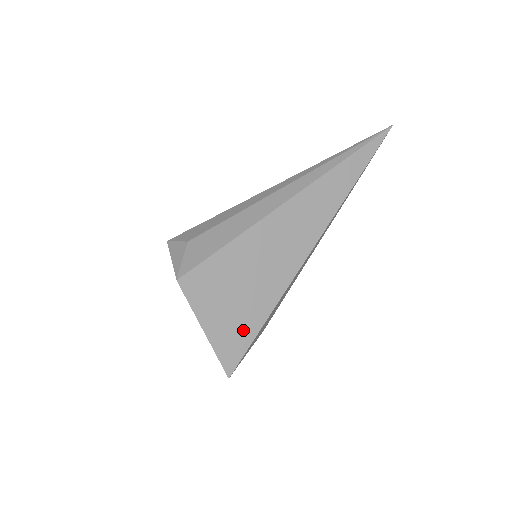
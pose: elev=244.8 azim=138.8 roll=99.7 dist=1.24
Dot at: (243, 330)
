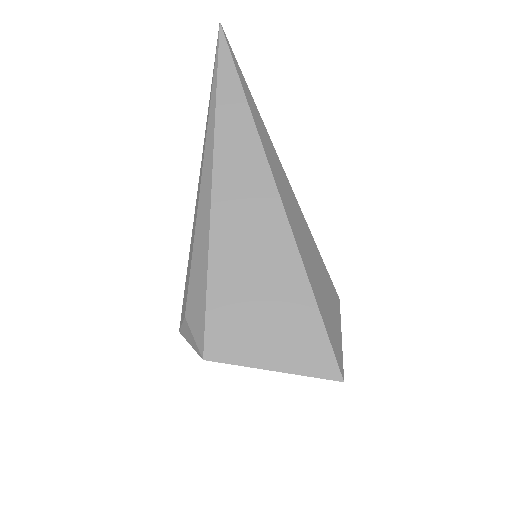
Dot at: (305, 330)
